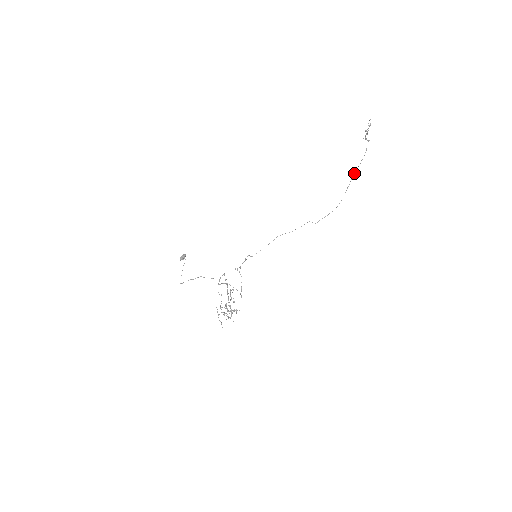
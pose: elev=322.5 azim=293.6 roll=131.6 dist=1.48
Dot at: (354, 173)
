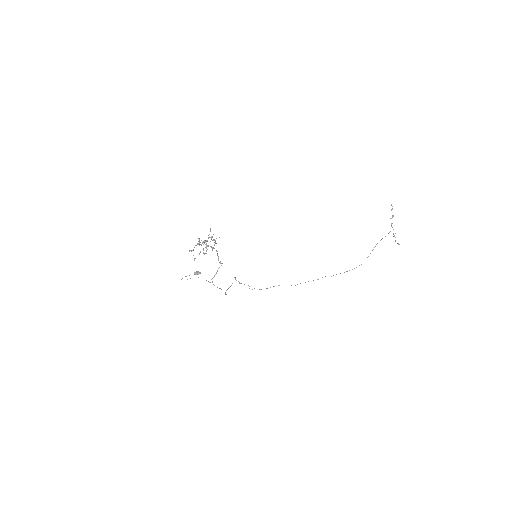
Dot at: occluded
